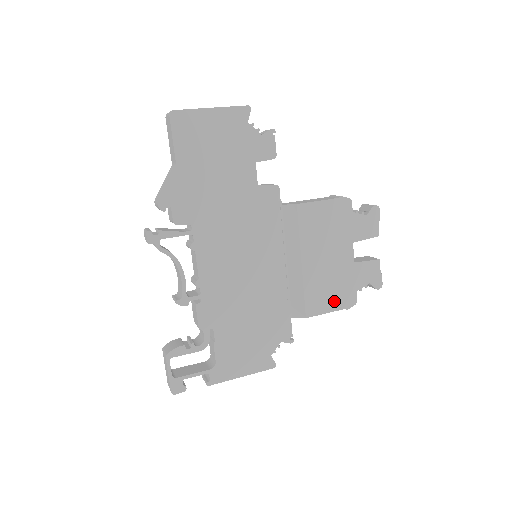
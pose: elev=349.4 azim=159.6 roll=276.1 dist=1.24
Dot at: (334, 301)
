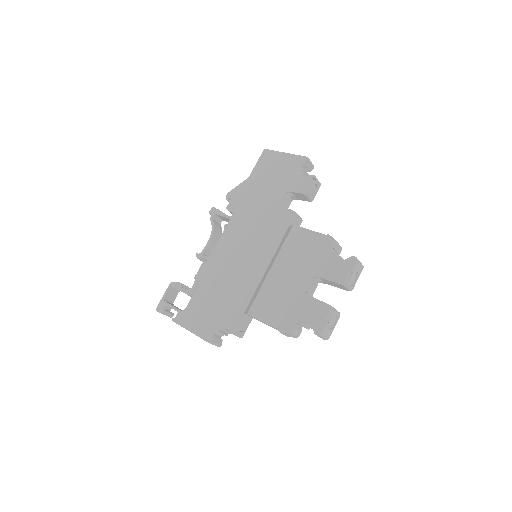
Dot at: (274, 316)
